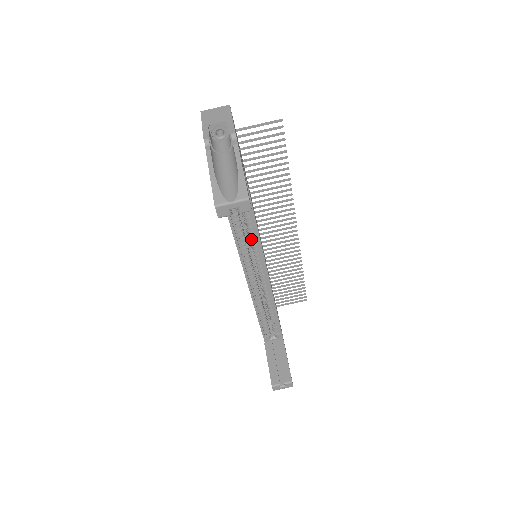
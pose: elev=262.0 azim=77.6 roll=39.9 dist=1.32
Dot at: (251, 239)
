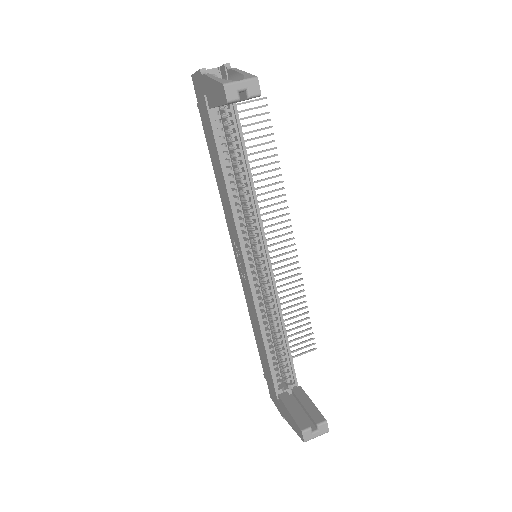
Dot at: (251, 219)
